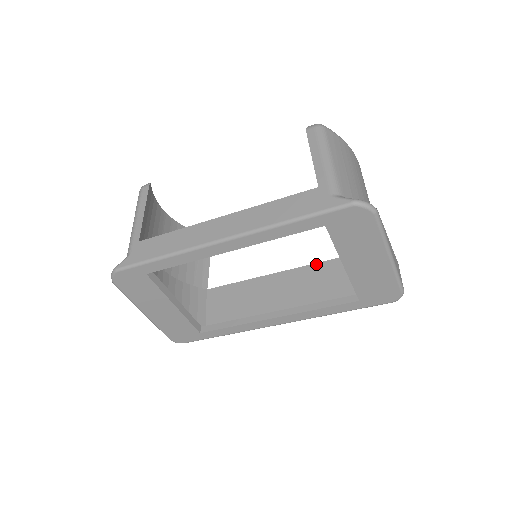
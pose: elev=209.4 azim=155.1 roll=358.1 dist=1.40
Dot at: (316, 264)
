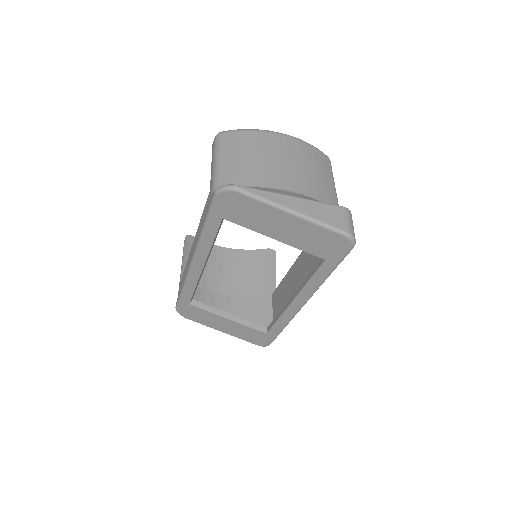
Dot at: occluded
